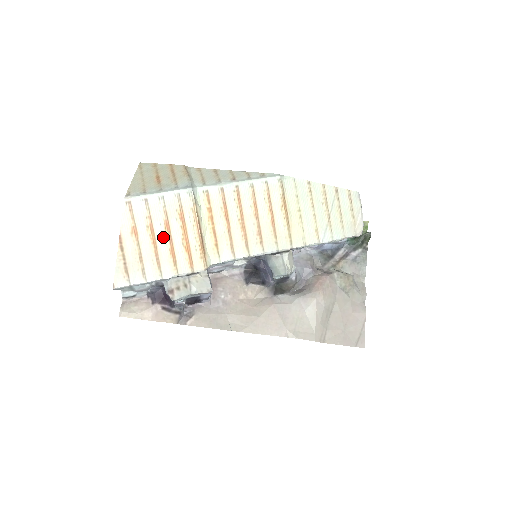
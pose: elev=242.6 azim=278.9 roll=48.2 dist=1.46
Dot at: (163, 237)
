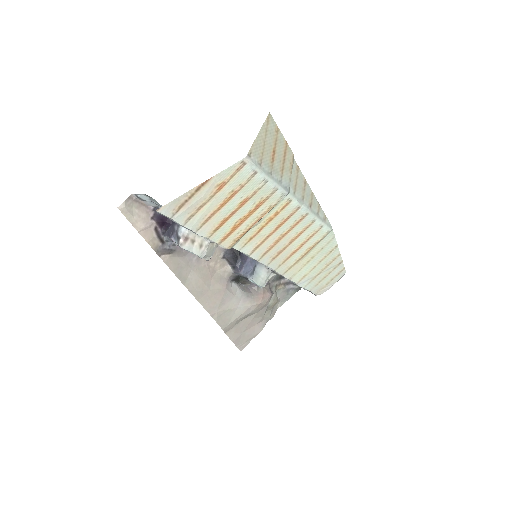
Dot at: (232, 207)
